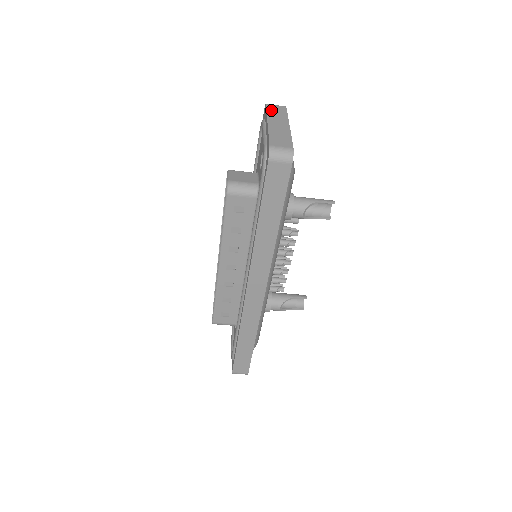
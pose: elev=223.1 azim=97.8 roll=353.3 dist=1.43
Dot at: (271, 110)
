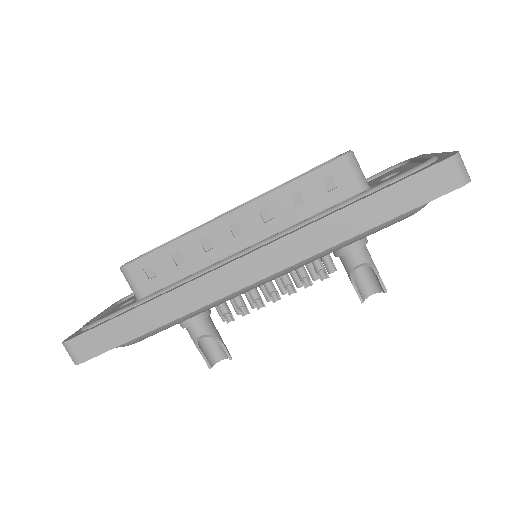
Dot at: occluded
